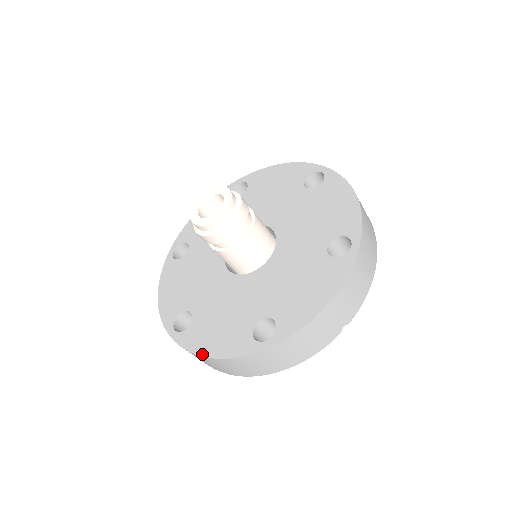
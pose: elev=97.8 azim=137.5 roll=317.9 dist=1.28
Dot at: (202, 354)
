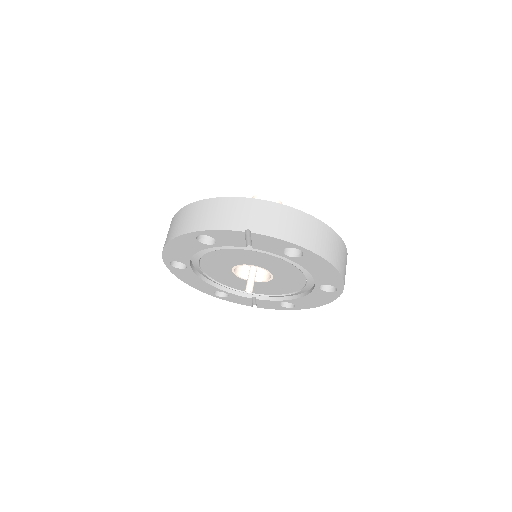
Dot at: occluded
